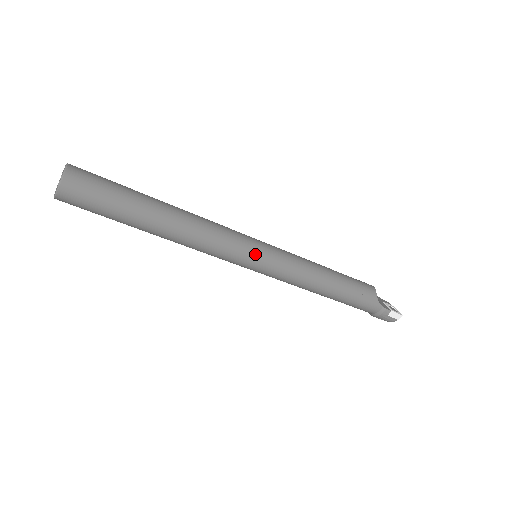
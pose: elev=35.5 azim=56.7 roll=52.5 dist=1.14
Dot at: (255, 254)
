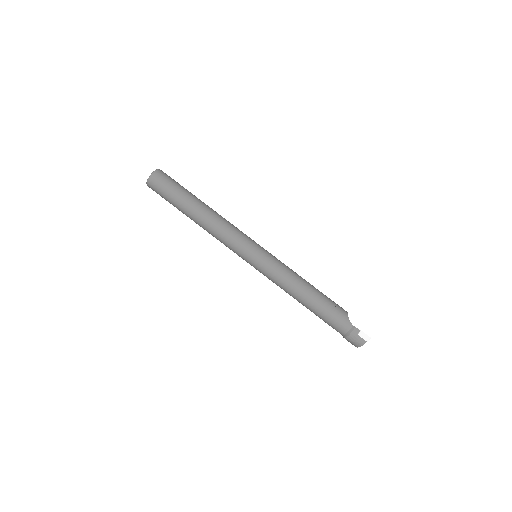
Dot at: (254, 247)
